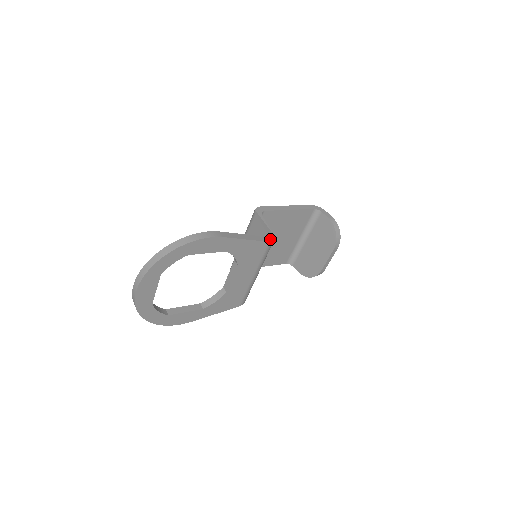
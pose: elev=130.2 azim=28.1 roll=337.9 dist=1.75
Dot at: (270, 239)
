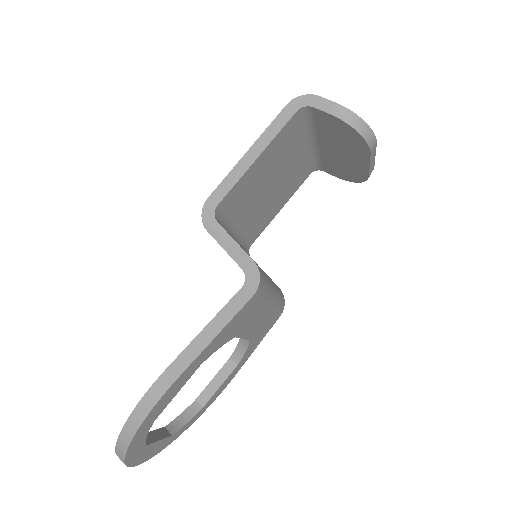
Dot at: (252, 285)
